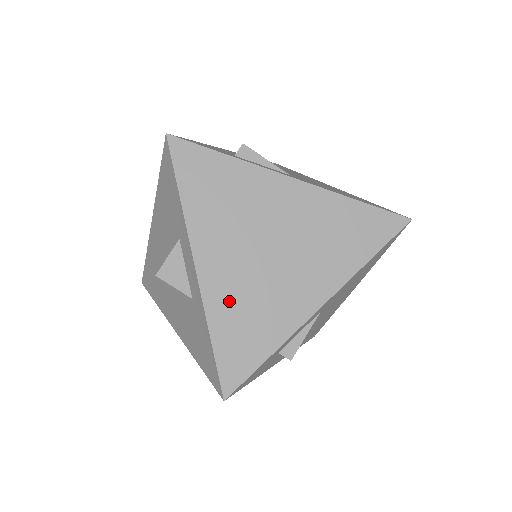
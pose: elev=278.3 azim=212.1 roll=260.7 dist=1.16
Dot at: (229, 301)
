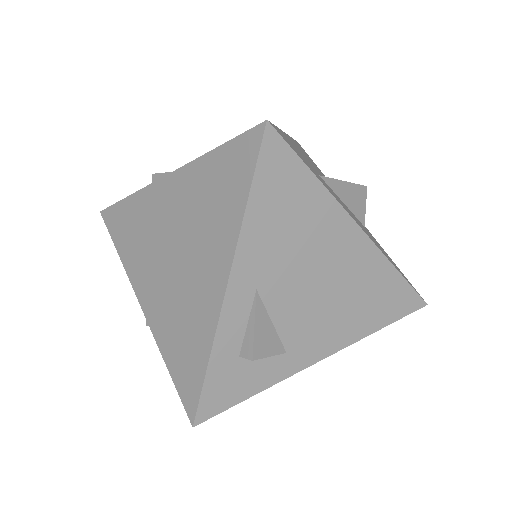
Dot at: (166, 324)
